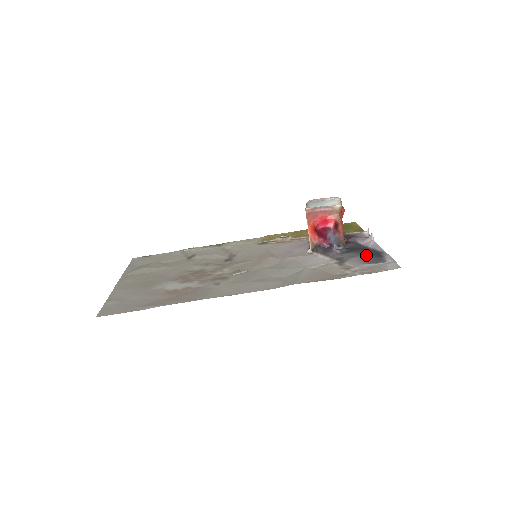
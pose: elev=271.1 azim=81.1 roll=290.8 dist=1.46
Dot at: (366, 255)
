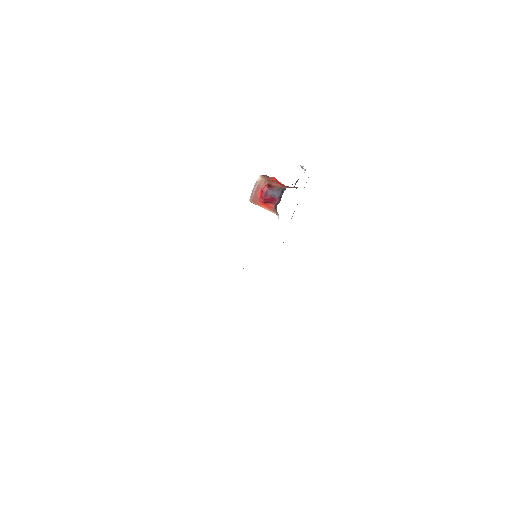
Dot at: occluded
